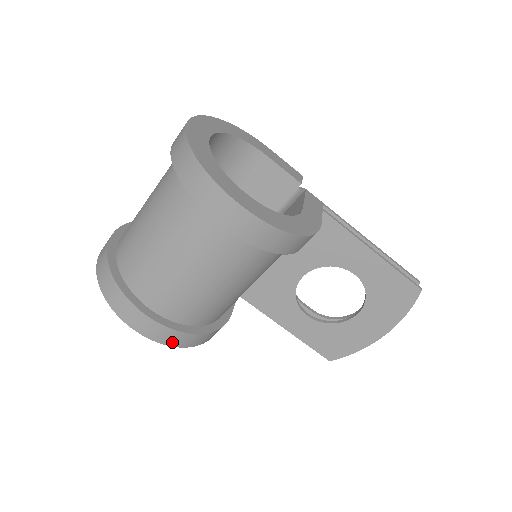
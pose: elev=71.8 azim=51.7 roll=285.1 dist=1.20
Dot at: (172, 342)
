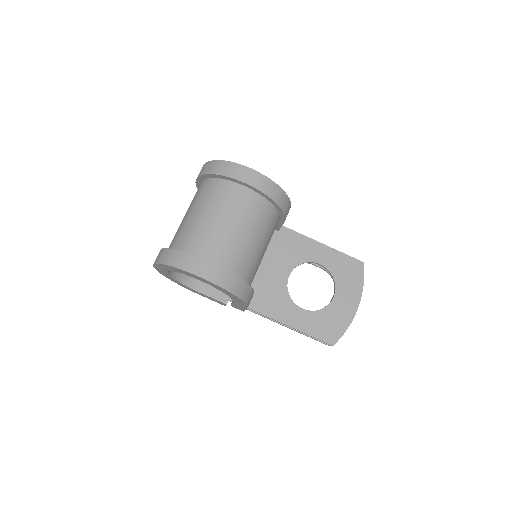
Dot at: (226, 285)
